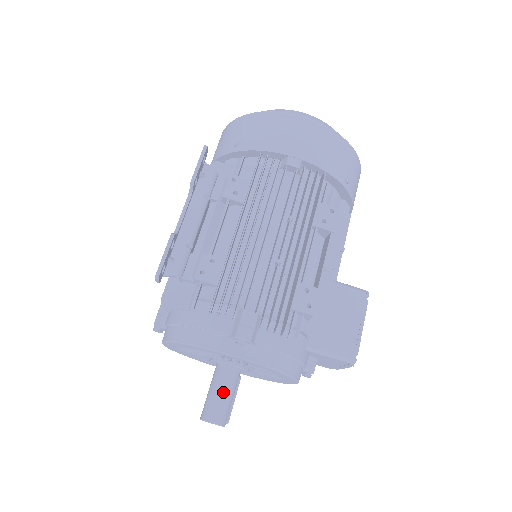
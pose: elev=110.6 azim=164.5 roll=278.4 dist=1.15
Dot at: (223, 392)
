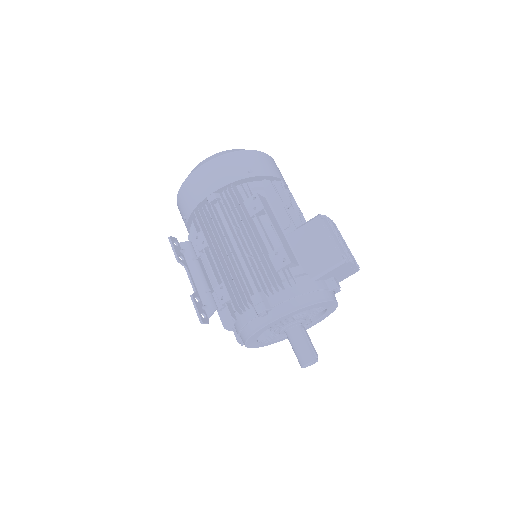
Dot at: (298, 344)
